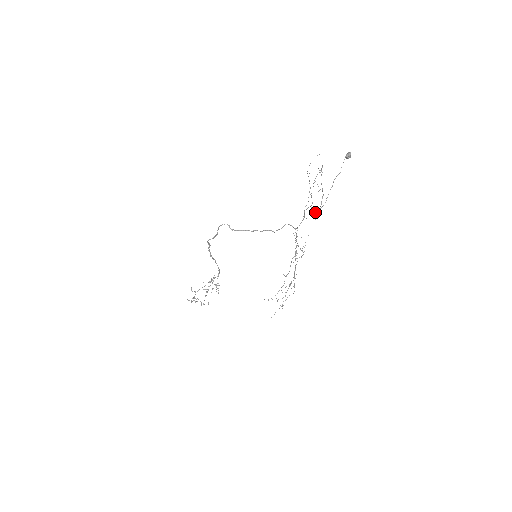
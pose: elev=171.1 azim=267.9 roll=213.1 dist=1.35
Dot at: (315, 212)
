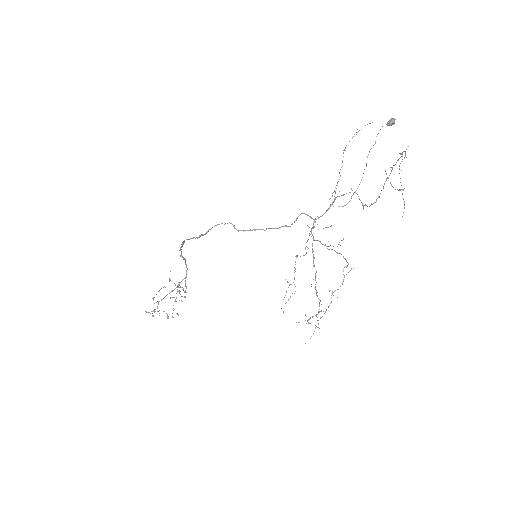
Dot at: (365, 204)
